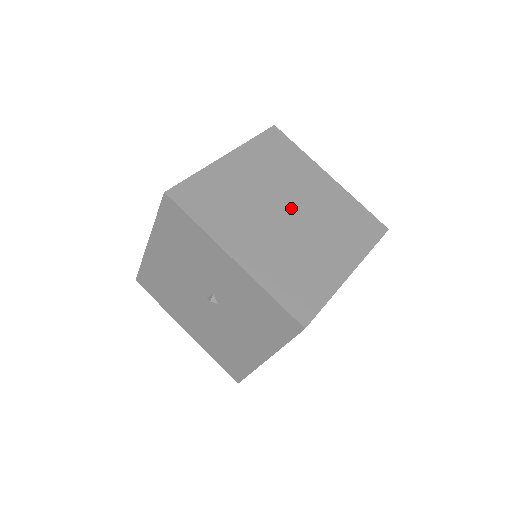
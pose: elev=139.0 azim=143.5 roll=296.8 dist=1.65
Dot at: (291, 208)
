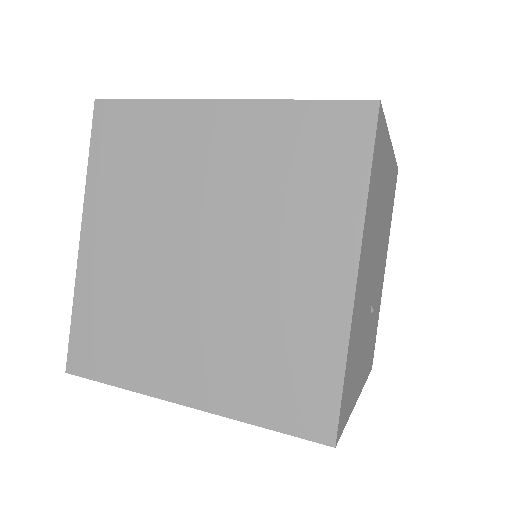
Dot at: (201, 240)
